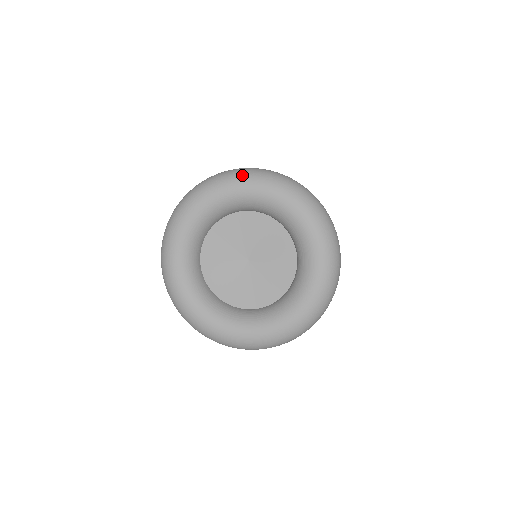
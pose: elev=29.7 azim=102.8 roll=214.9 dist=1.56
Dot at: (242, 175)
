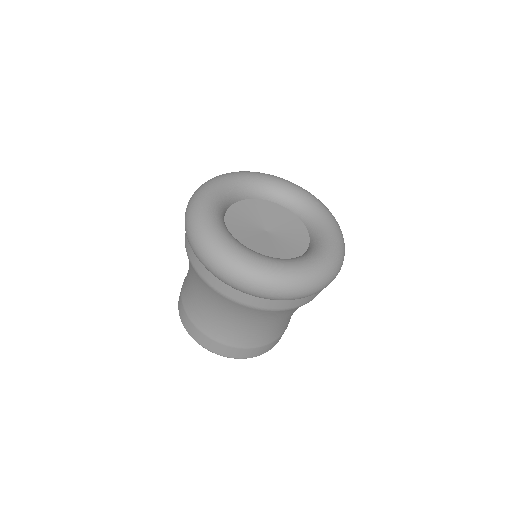
Dot at: (268, 174)
